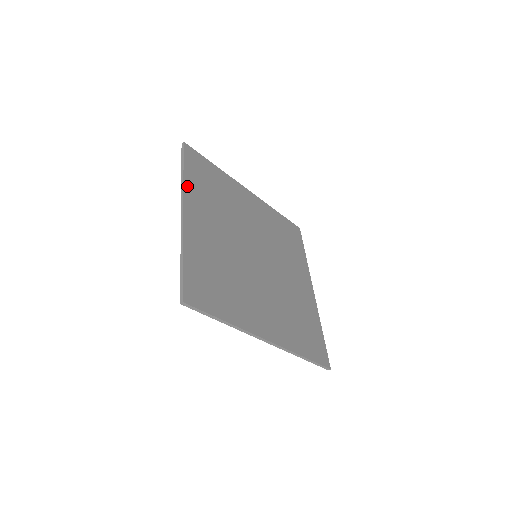
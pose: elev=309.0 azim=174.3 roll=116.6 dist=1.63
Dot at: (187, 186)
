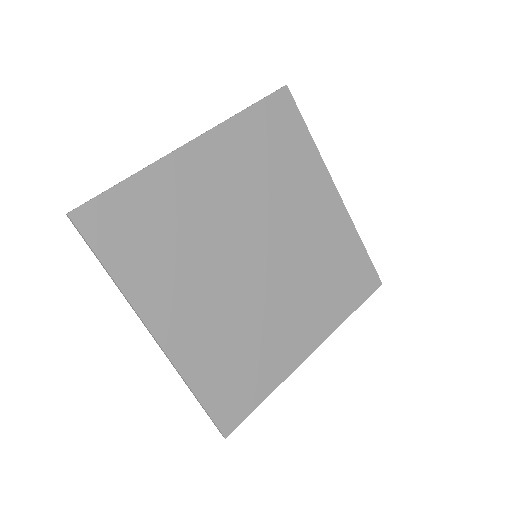
Dot at: (131, 293)
